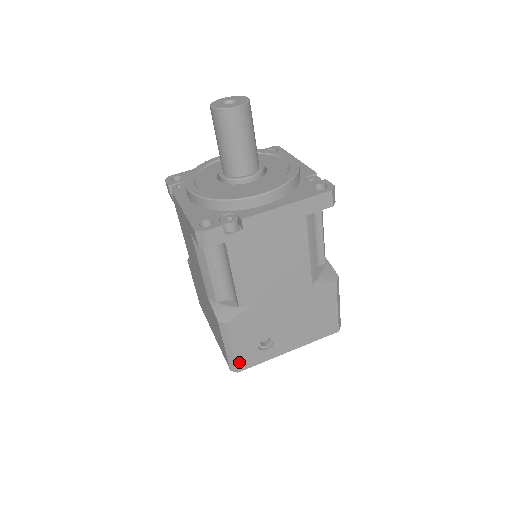
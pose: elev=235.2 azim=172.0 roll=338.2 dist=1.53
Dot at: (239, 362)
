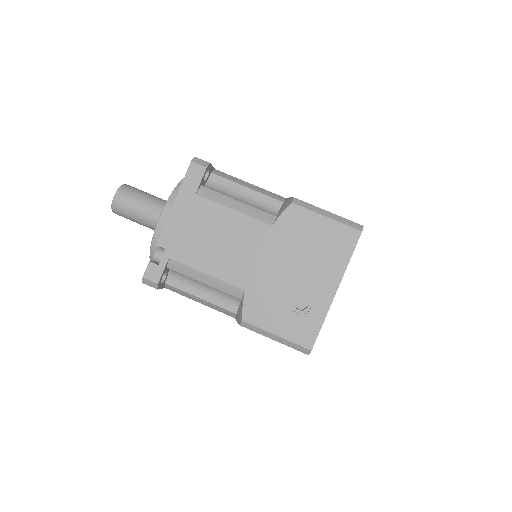
Dot at: (299, 341)
